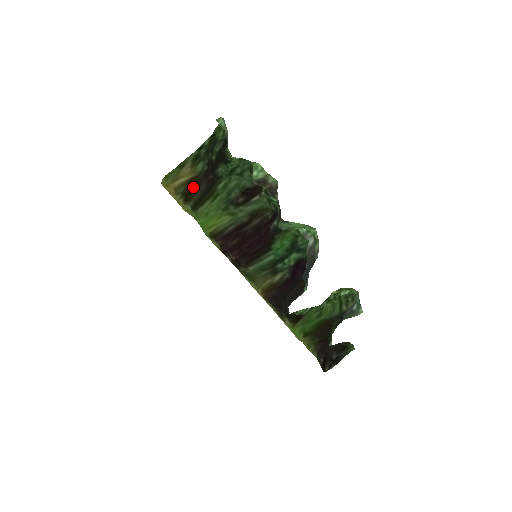
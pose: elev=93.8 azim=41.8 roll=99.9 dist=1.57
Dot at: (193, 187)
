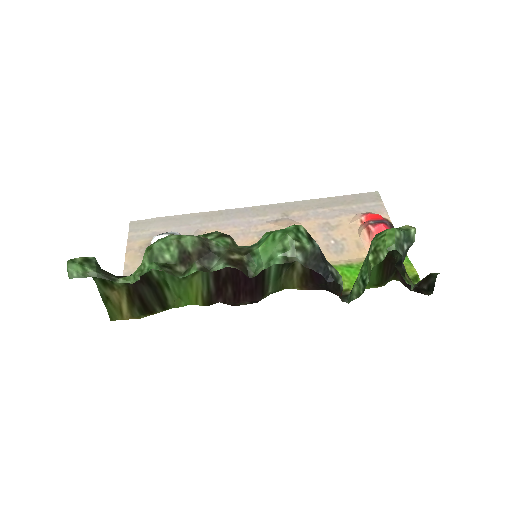
Dot at: (140, 301)
